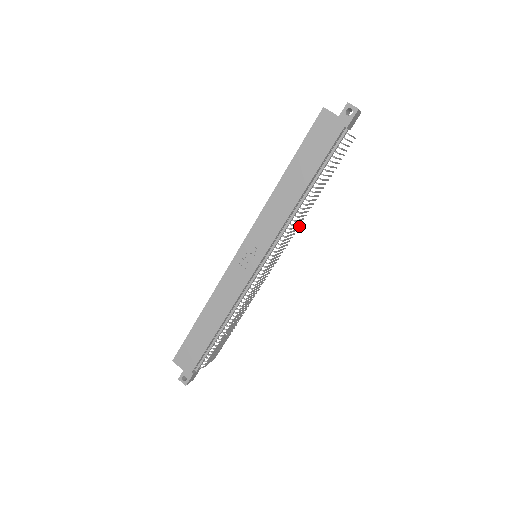
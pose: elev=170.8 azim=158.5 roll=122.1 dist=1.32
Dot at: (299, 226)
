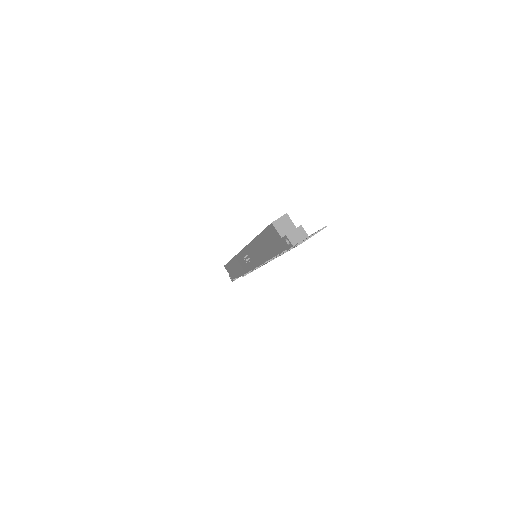
Dot at: occluded
